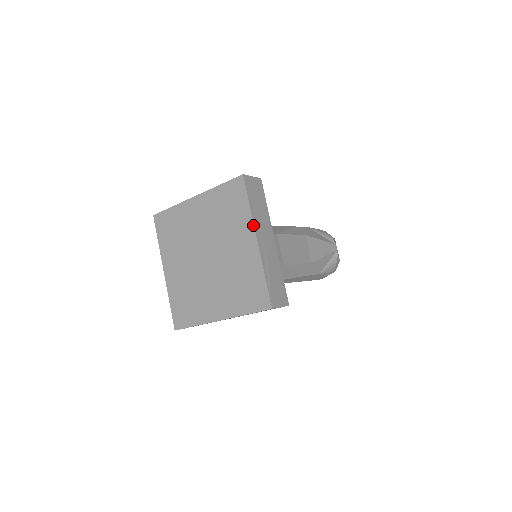
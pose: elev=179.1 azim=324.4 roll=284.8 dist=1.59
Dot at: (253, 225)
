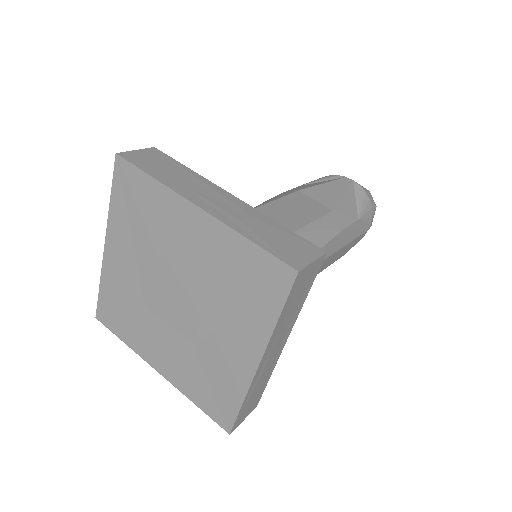
Dot at: (177, 195)
